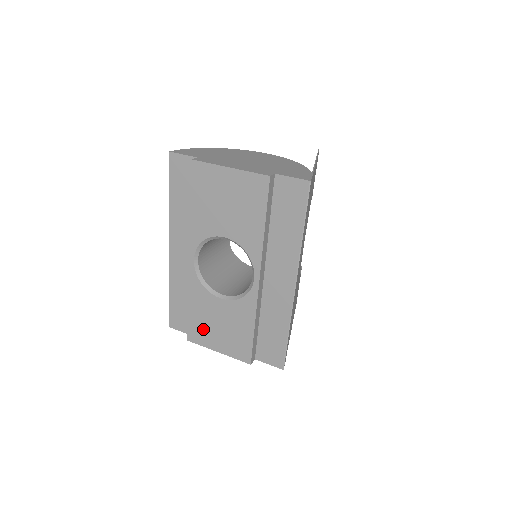
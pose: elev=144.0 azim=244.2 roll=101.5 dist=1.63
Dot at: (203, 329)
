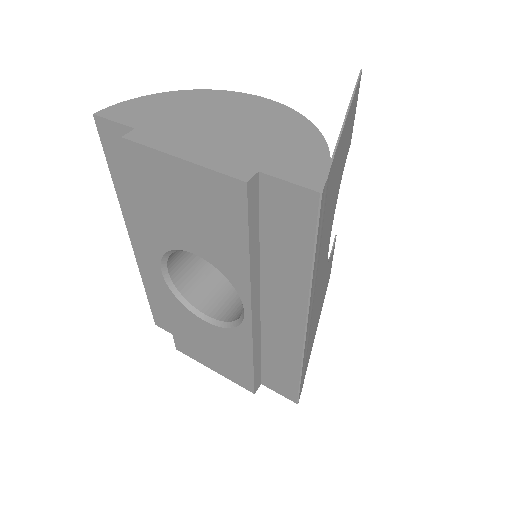
Dot at: (191, 345)
